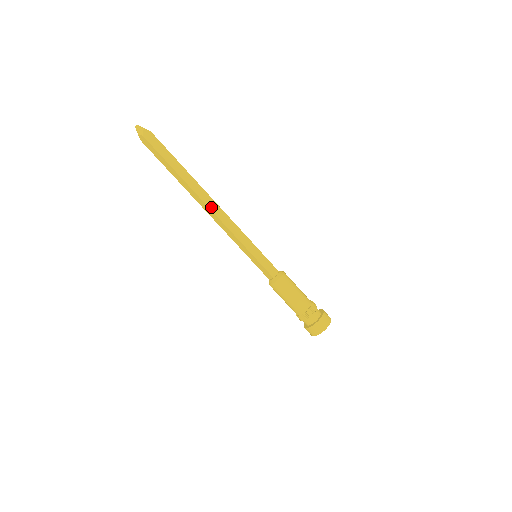
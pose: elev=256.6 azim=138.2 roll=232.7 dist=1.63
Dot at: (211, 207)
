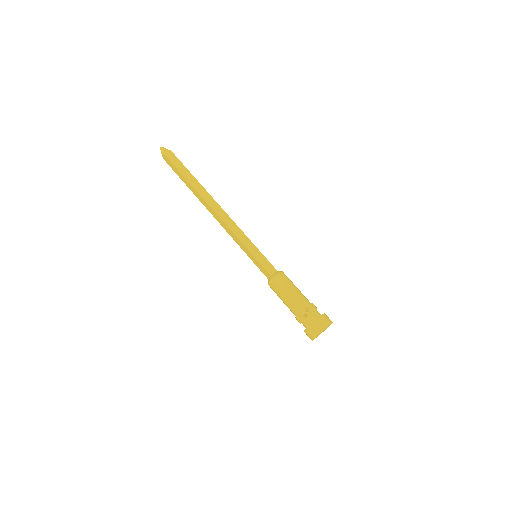
Dot at: (215, 210)
